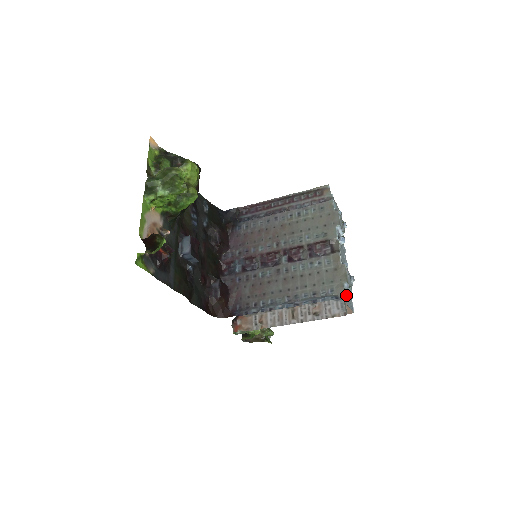
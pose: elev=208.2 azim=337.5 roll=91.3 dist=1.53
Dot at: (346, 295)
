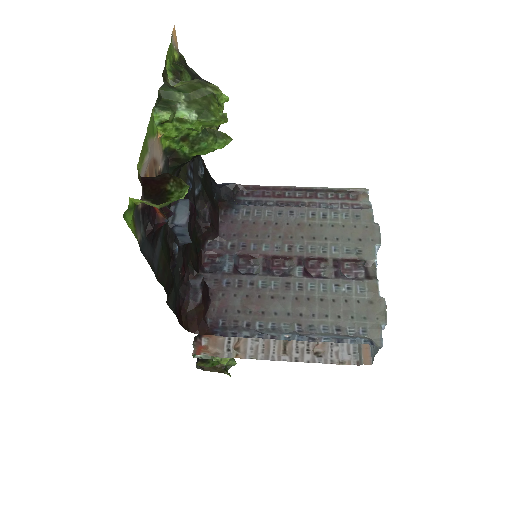
Dot at: occluded
